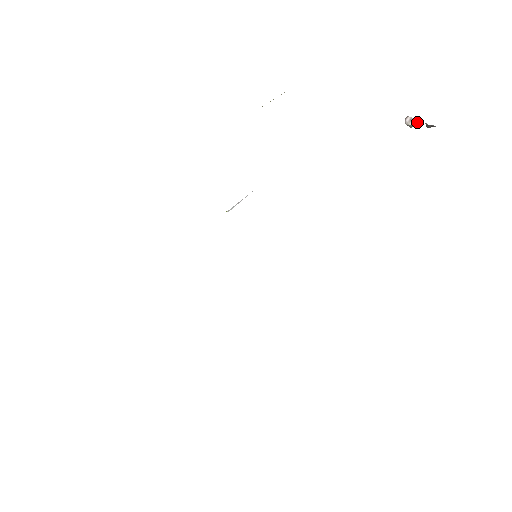
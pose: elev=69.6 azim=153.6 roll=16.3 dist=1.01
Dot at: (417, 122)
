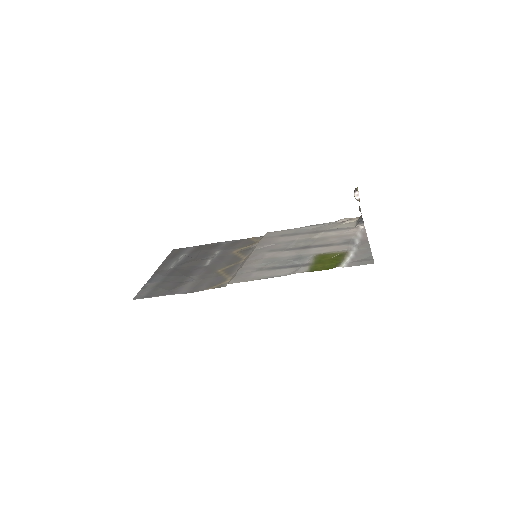
Dot at: (358, 200)
